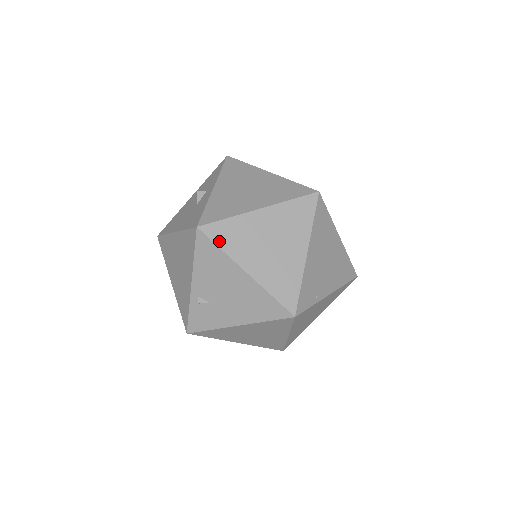
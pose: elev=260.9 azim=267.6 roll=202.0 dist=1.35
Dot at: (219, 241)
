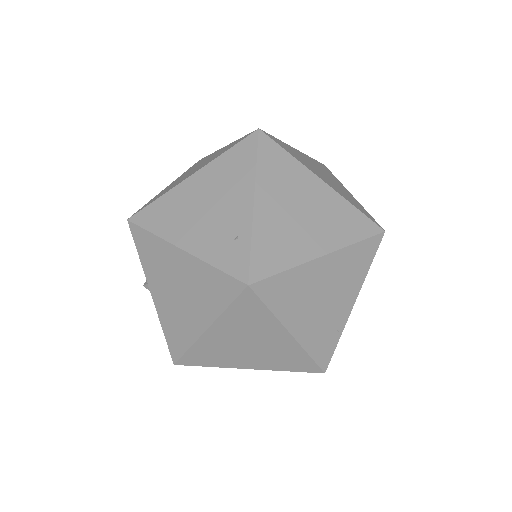
Dot at: (202, 364)
